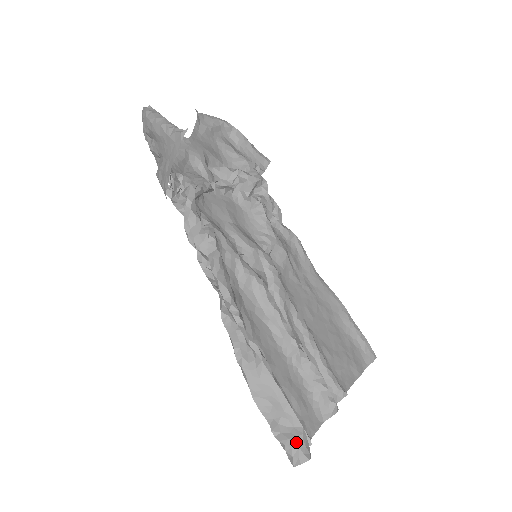
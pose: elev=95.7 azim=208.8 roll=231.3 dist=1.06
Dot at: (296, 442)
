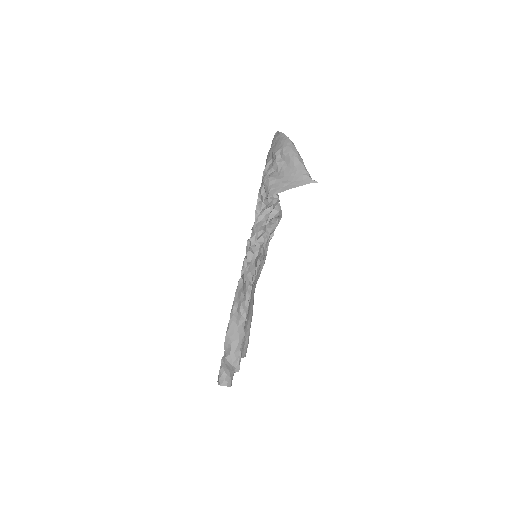
Dot at: (230, 373)
